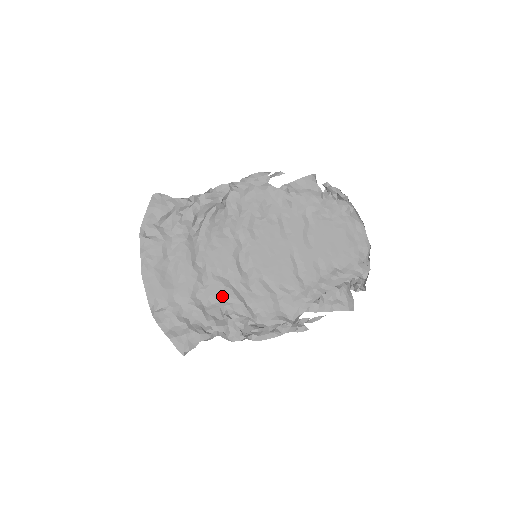
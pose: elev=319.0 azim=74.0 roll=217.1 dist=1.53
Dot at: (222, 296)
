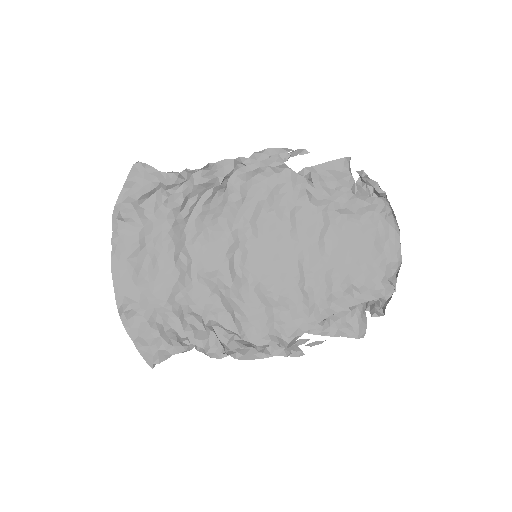
Dot at: (206, 303)
